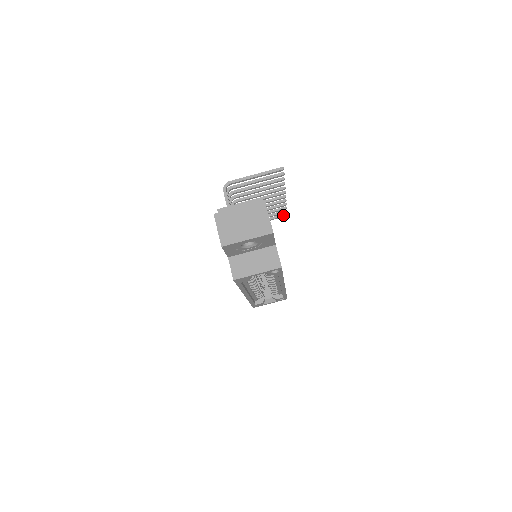
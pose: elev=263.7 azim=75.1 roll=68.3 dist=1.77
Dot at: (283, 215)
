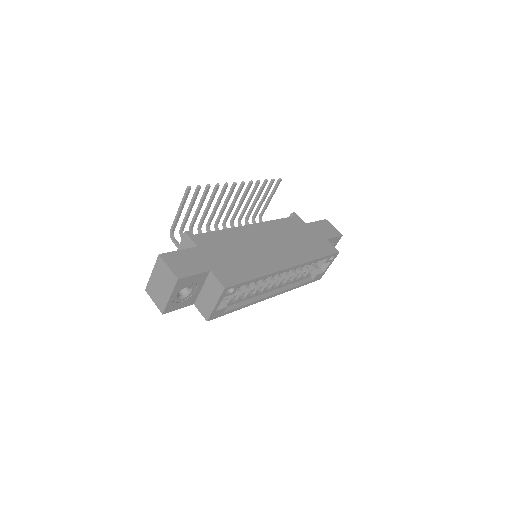
Dot at: (277, 183)
